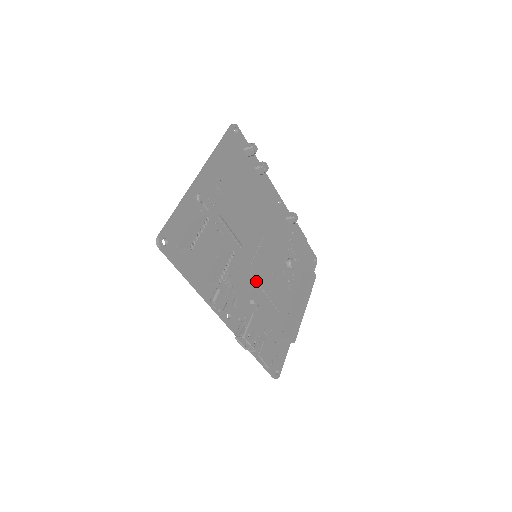
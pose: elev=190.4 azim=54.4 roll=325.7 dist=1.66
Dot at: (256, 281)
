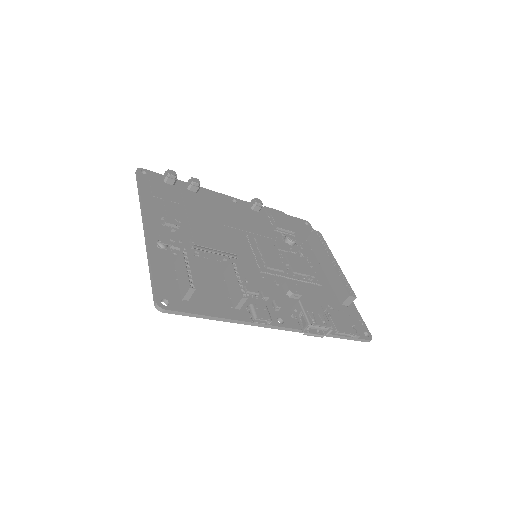
Dot at: (276, 275)
